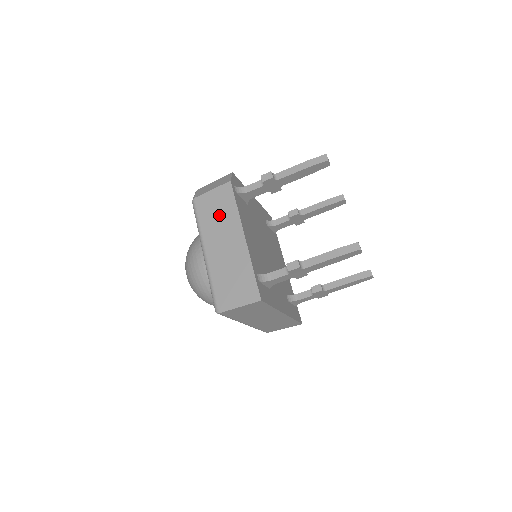
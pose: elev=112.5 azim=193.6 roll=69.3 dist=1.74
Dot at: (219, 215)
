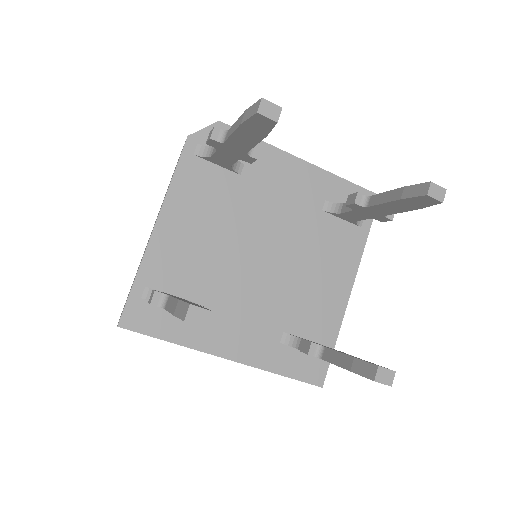
Dot at: occluded
